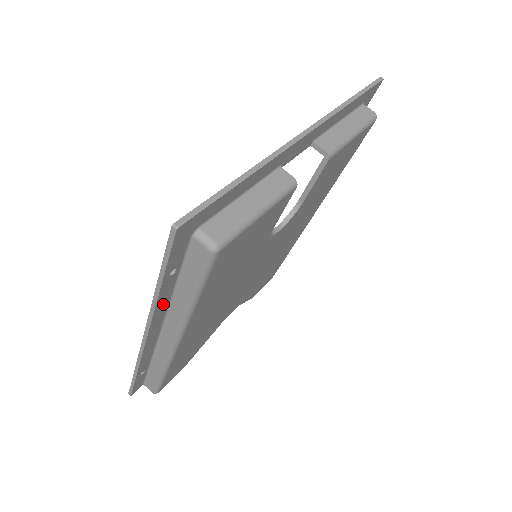
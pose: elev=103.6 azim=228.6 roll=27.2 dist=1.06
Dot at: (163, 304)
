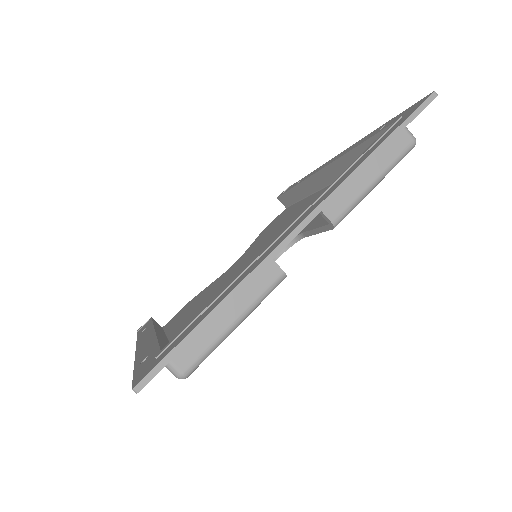
Dot at: occluded
